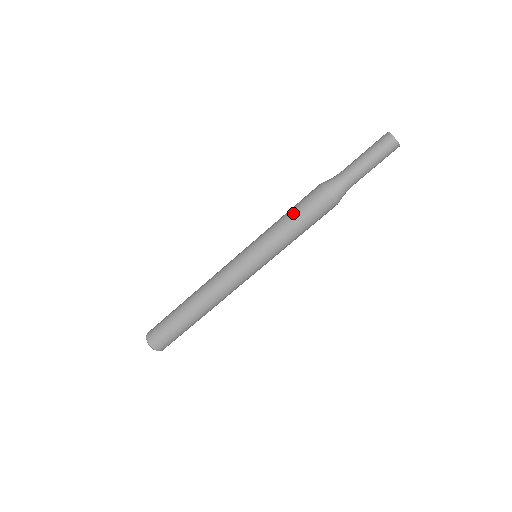
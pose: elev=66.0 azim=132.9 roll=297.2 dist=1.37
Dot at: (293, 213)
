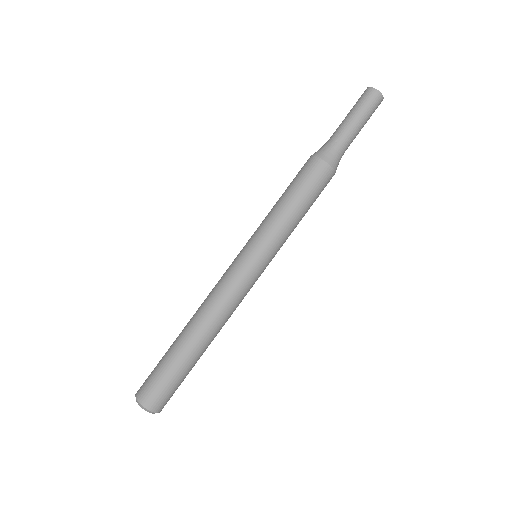
Dot at: (299, 198)
